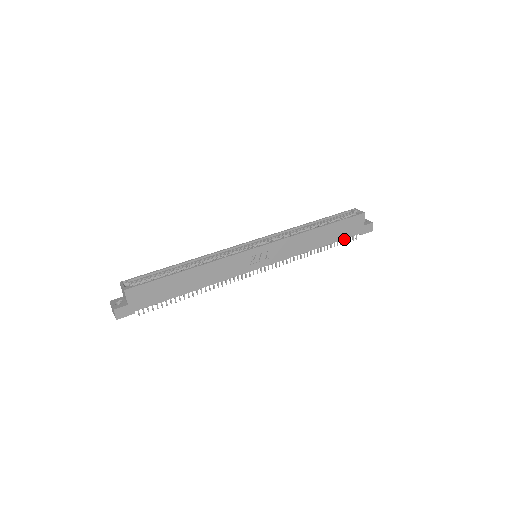
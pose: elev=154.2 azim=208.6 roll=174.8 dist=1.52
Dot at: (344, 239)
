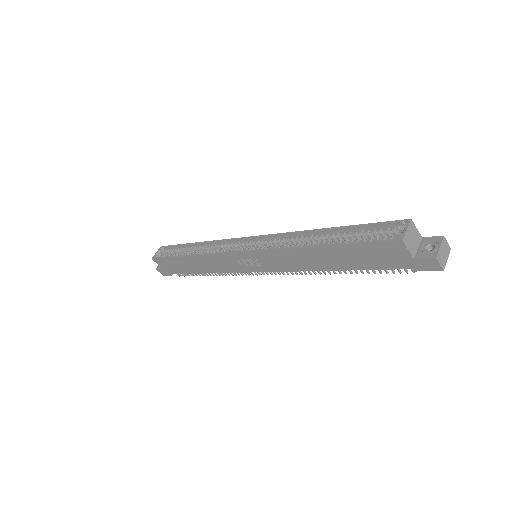
Dot at: occluded
